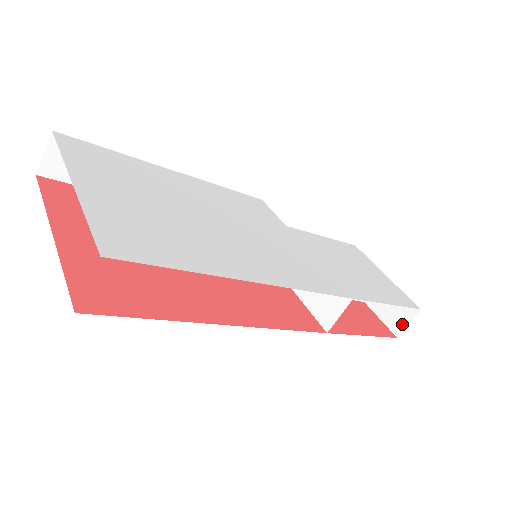
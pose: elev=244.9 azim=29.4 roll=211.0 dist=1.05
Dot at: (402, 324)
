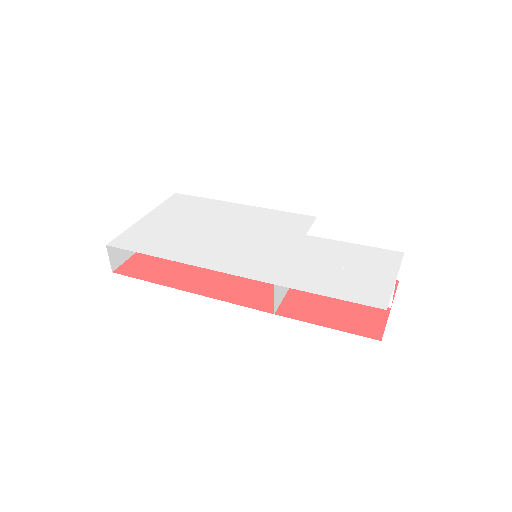
Dot at: occluded
